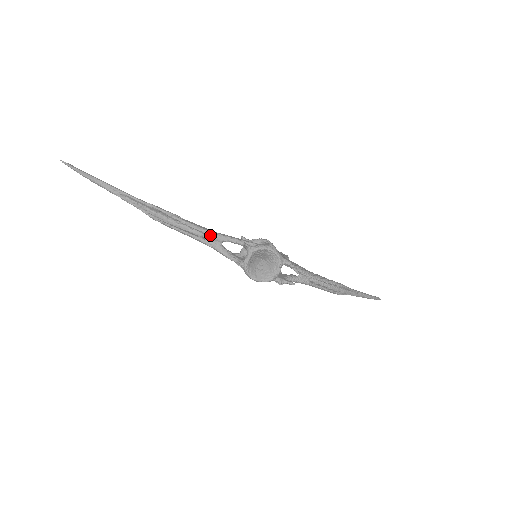
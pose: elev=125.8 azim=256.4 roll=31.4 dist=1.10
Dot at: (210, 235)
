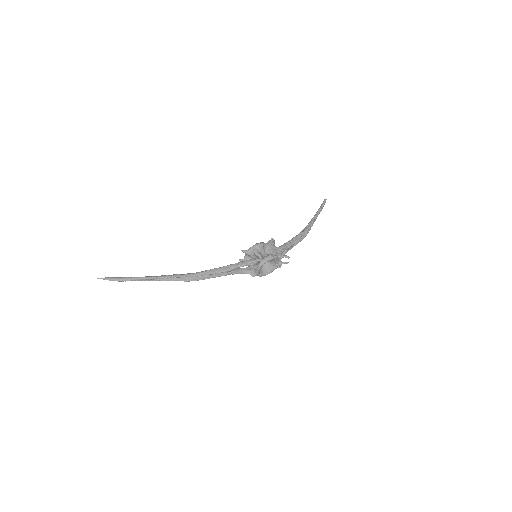
Dot at: (229, 271)
